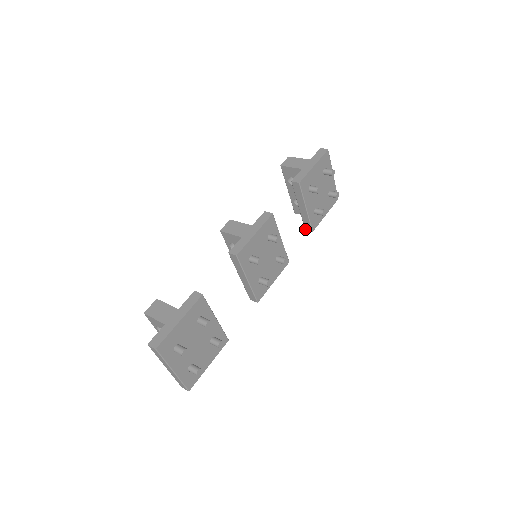
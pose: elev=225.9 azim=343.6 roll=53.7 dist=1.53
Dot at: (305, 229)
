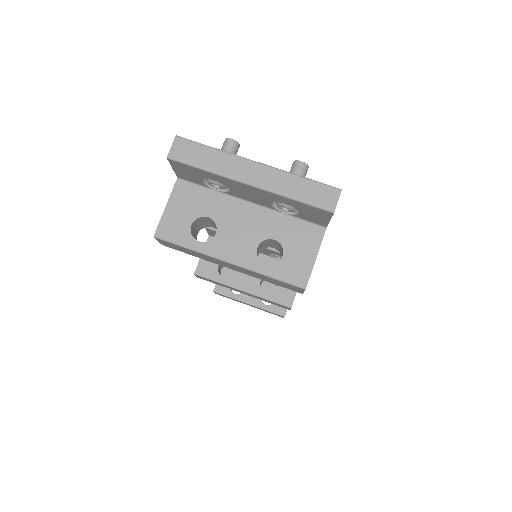
Dot at: occluded
